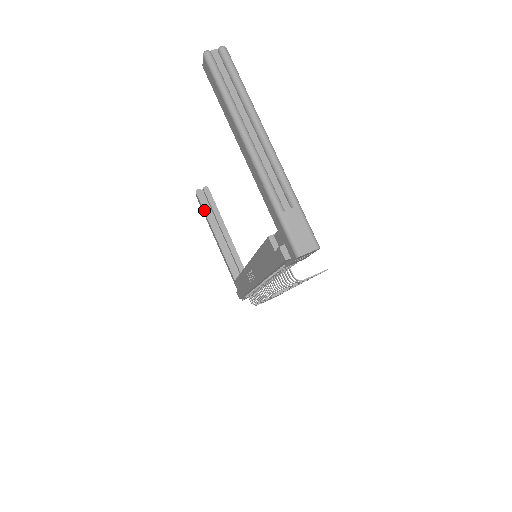
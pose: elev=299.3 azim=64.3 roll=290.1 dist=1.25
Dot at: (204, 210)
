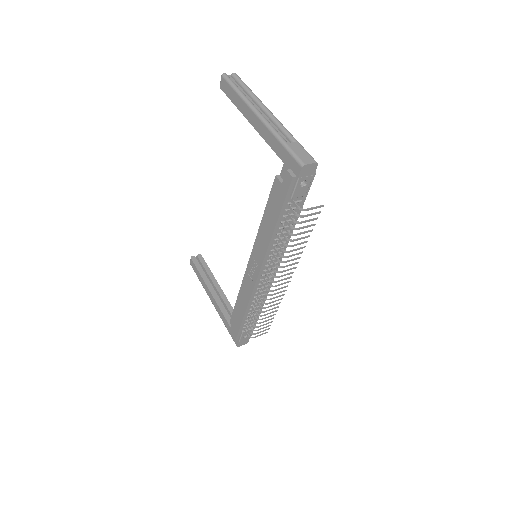
Dot at: (198, 271)
